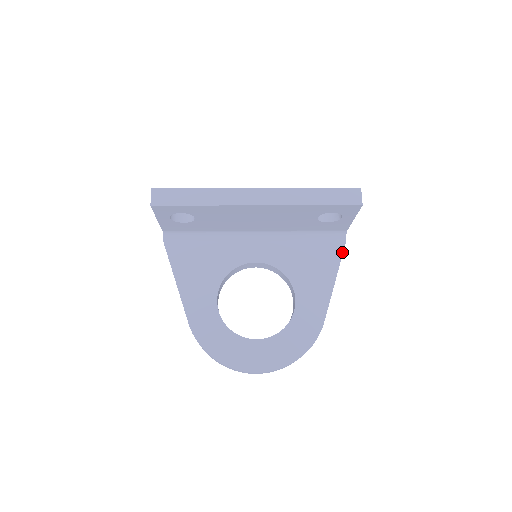
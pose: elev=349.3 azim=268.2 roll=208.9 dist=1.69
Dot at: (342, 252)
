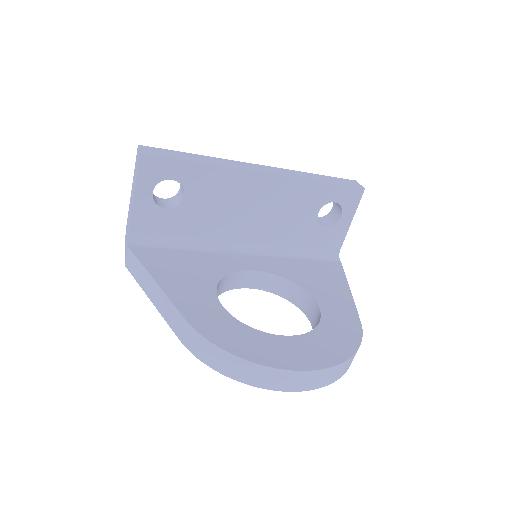
Dot at: (342, 269)
